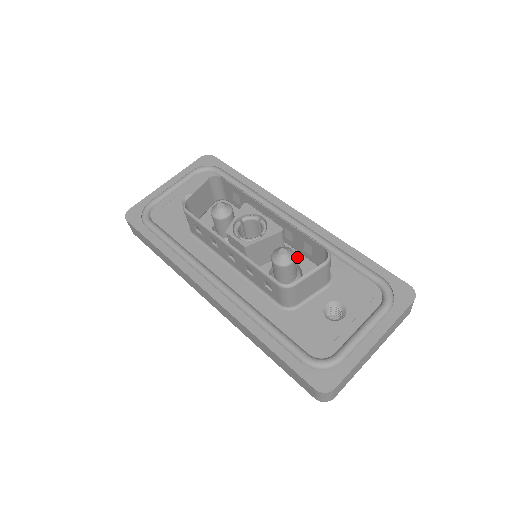
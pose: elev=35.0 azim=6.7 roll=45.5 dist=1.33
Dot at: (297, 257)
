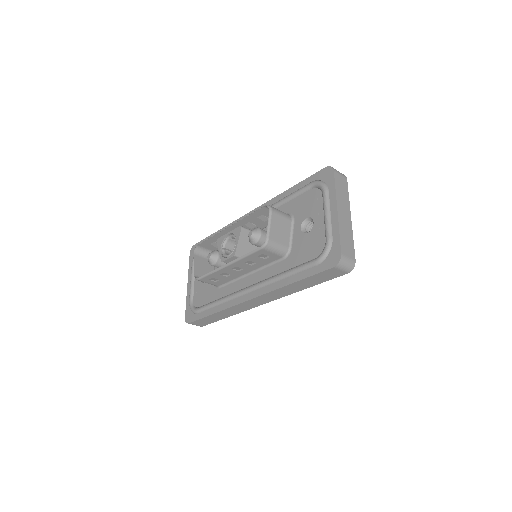
Dot at: occluded
